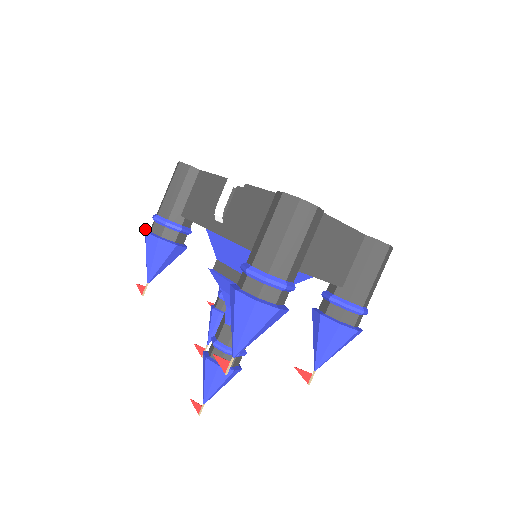
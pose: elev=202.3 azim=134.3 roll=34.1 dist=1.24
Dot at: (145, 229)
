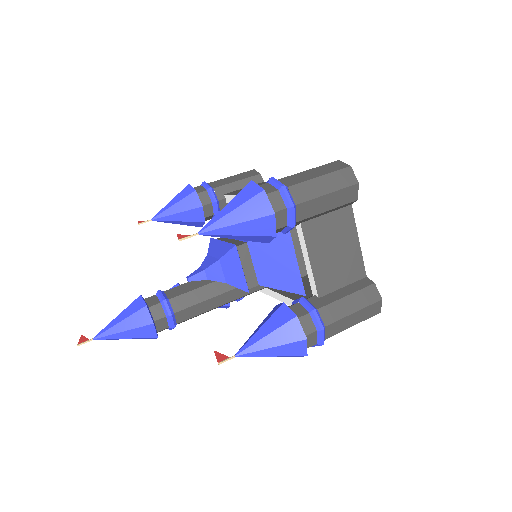
Dot at: occluded
